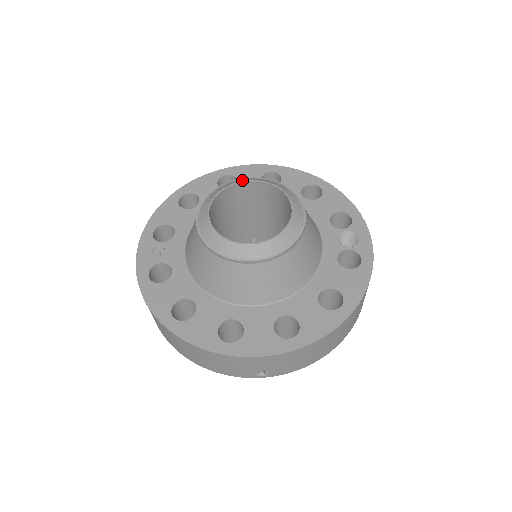
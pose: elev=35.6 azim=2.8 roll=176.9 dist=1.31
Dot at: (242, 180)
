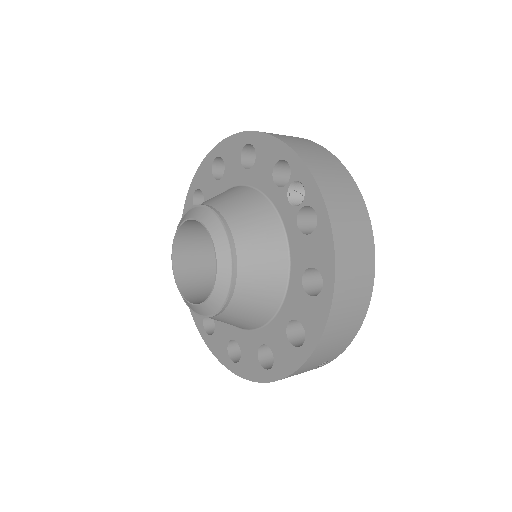
Dot at: (177, 228)
